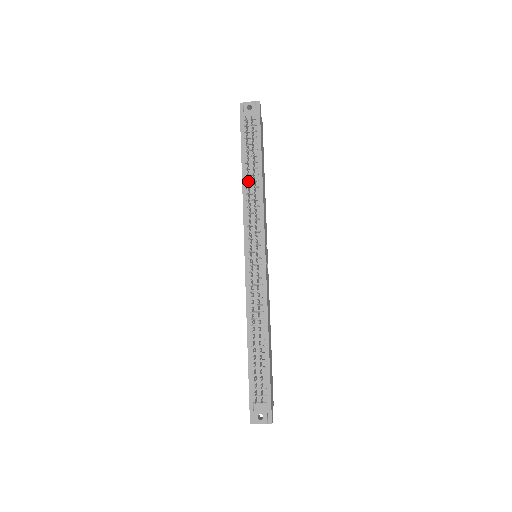
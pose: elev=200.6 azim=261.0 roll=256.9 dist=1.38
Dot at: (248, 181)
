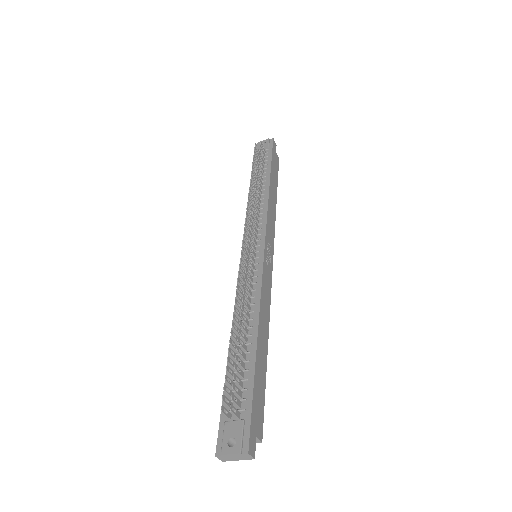
Dot at: (252, 188)
